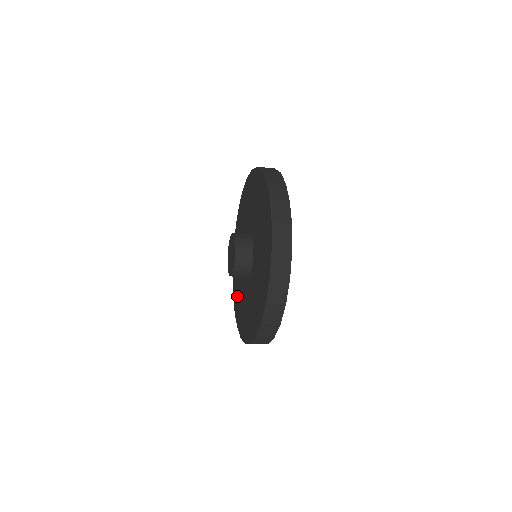
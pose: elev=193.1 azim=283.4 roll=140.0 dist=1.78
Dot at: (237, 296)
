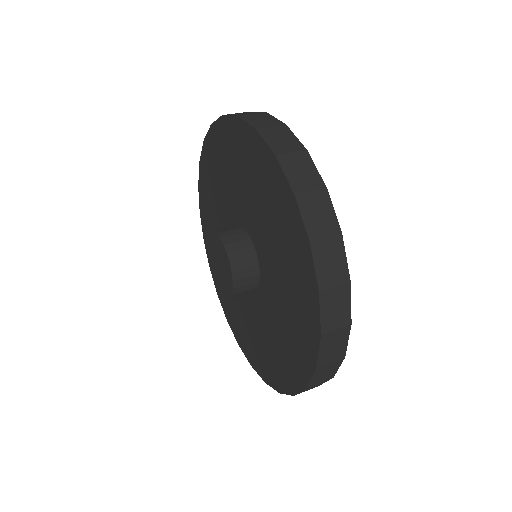
Dot at: (246, 337)
